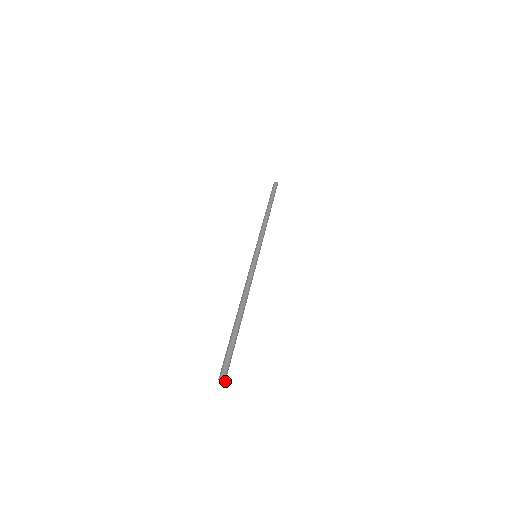
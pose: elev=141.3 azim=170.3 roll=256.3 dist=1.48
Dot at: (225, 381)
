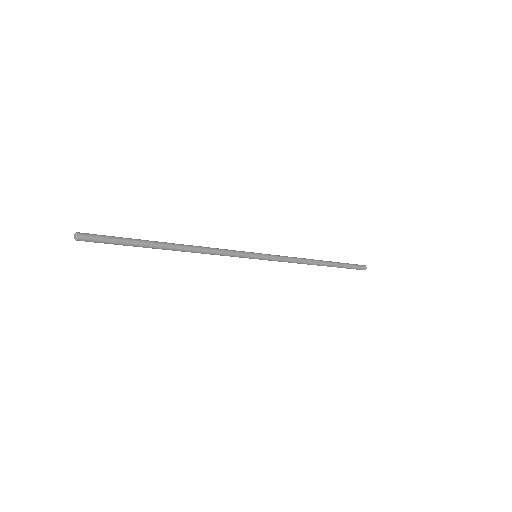
Dot at: (77, 236)
